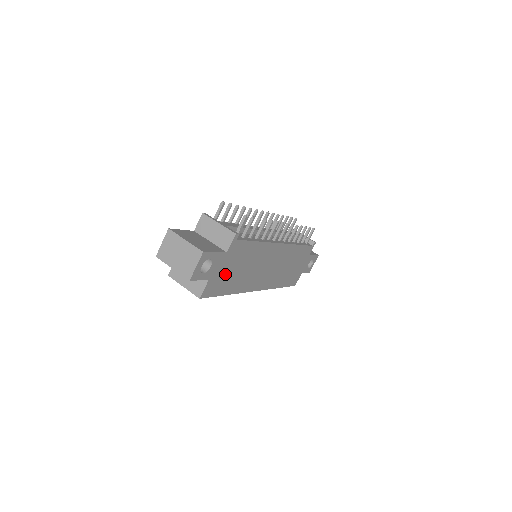
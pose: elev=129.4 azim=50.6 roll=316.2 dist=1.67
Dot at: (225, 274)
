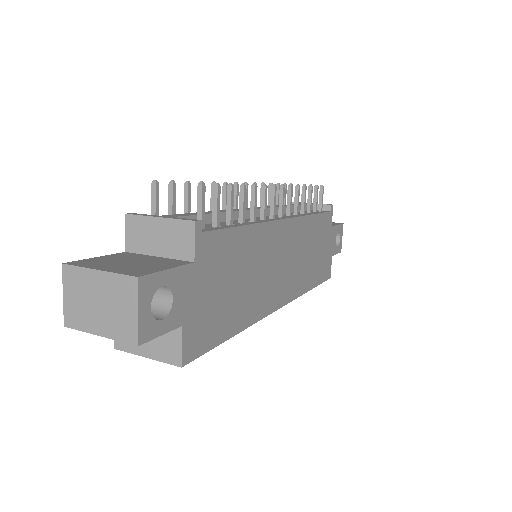
Dot at: (211, 303)
